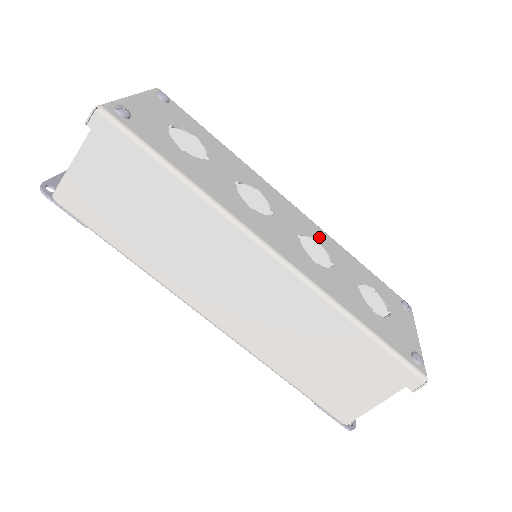
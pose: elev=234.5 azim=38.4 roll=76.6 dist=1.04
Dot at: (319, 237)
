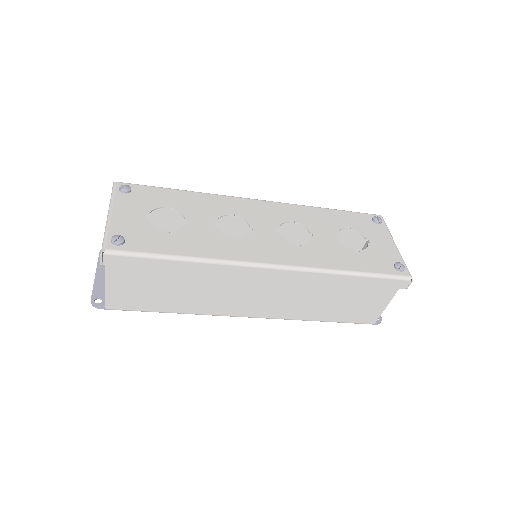
Dot at: (291, 215)
